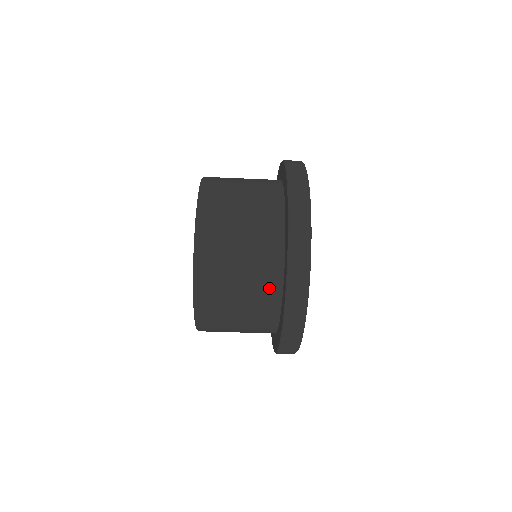
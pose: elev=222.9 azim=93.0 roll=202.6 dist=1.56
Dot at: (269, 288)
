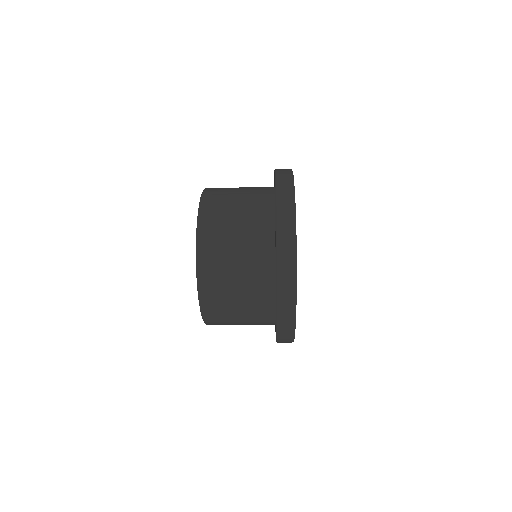
Dot at: (264, 318)
